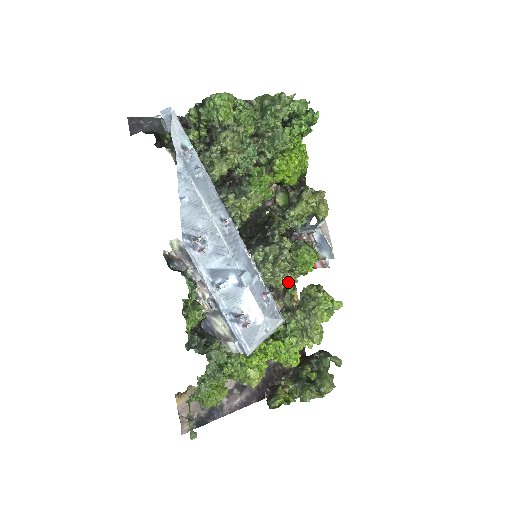
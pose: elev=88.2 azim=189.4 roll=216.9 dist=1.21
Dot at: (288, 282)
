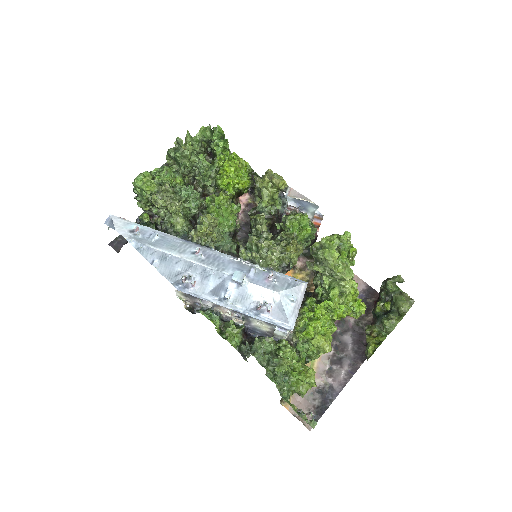
Dot at: (297, 254)
